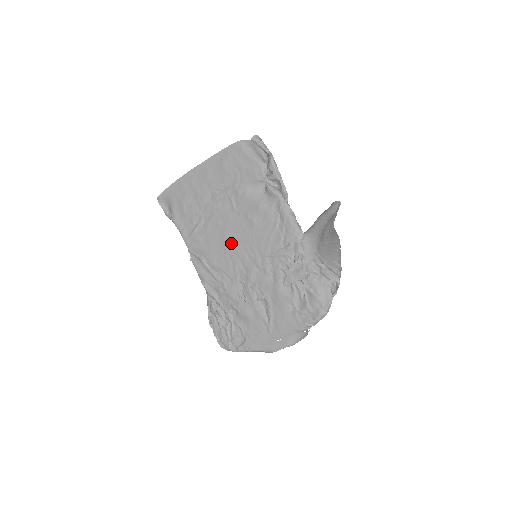
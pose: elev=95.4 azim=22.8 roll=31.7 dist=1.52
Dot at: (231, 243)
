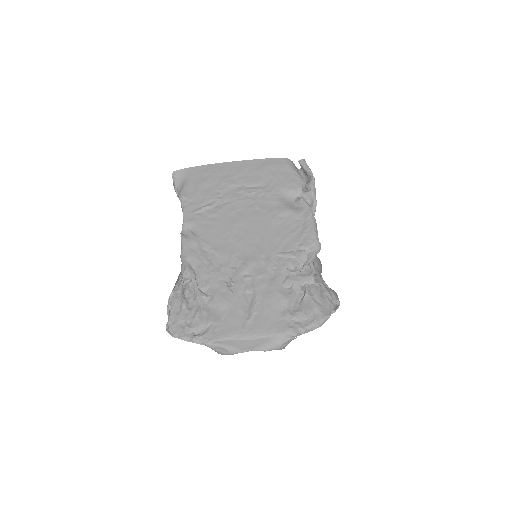
Dot at: (239, 231)
